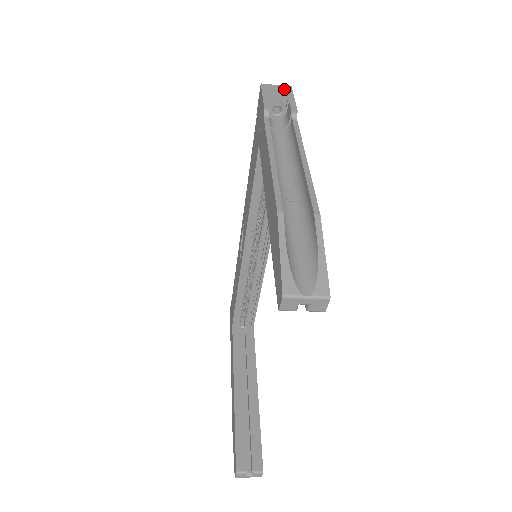
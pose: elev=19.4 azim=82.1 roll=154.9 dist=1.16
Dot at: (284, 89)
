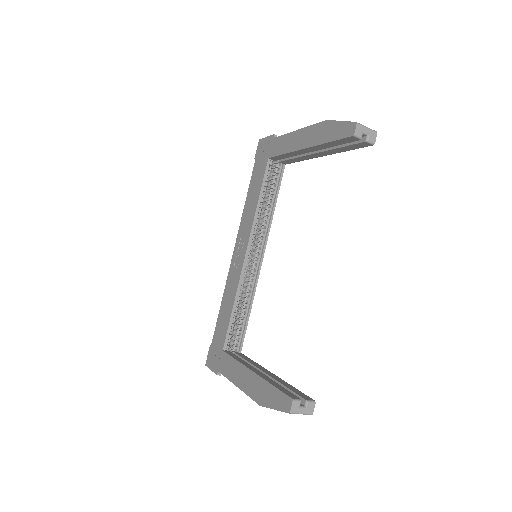
Dot at: occluded
